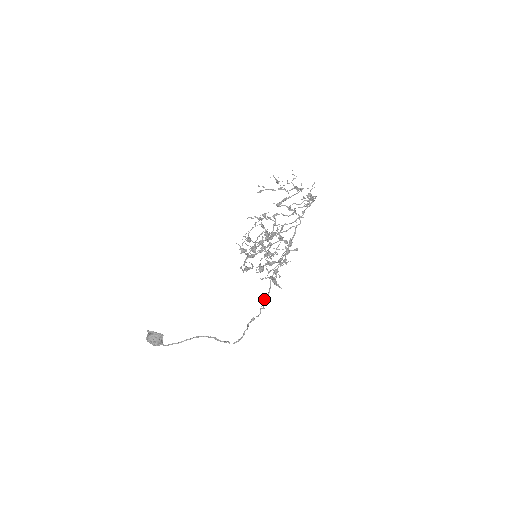
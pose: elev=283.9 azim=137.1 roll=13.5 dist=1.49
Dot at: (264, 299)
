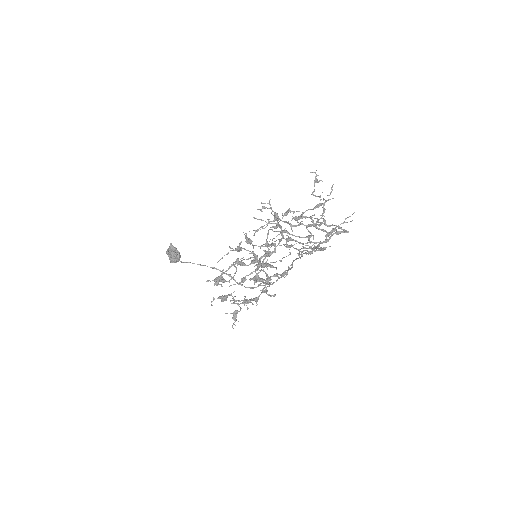
Dot at: occluded
